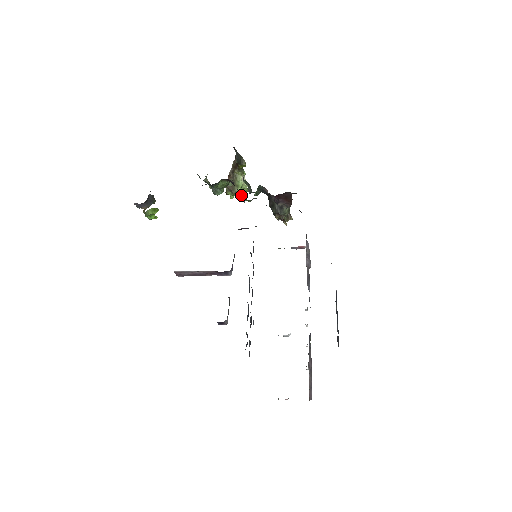
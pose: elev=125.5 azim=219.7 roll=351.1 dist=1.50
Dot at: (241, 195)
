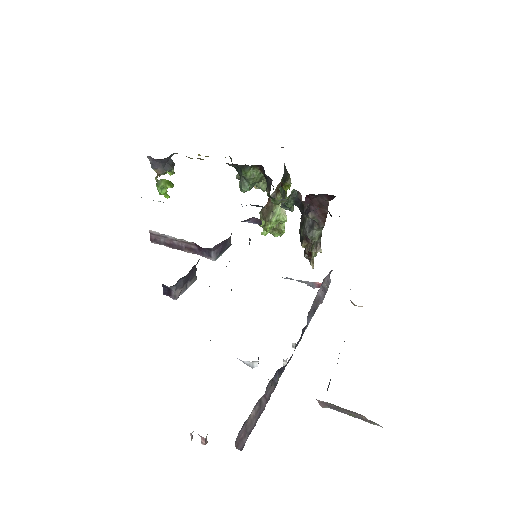
Dot at: (268, 185)
